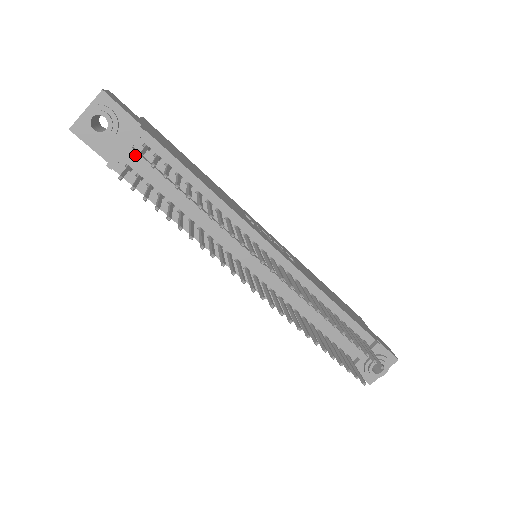
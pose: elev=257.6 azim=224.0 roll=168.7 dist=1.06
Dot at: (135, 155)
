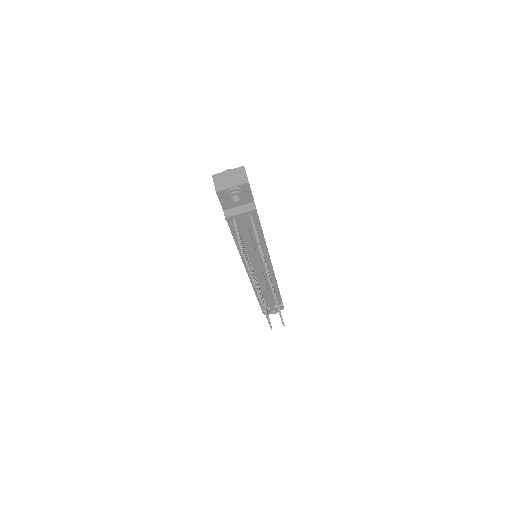
Dot at: (243, 218)
